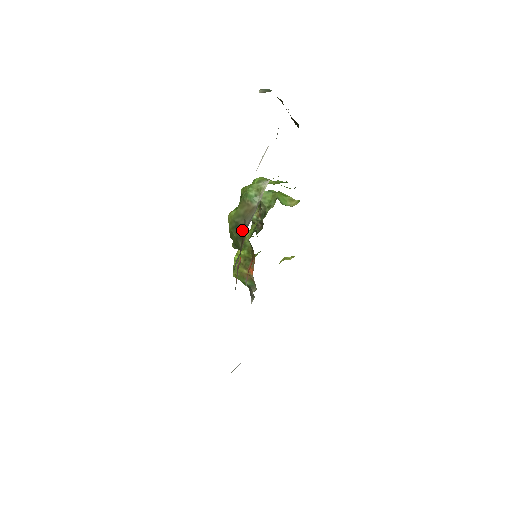
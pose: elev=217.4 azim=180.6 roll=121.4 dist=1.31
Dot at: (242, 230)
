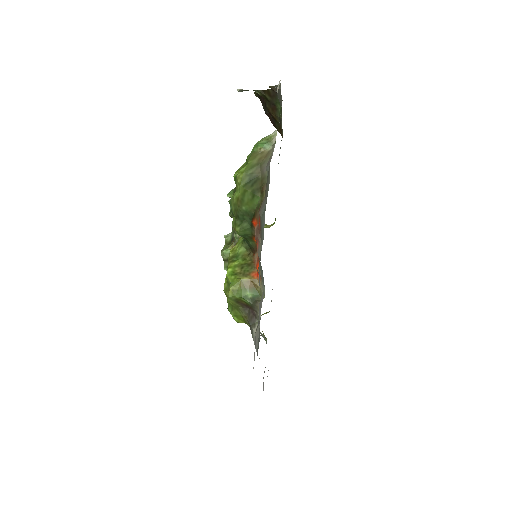
Dot at: (259, 179)
